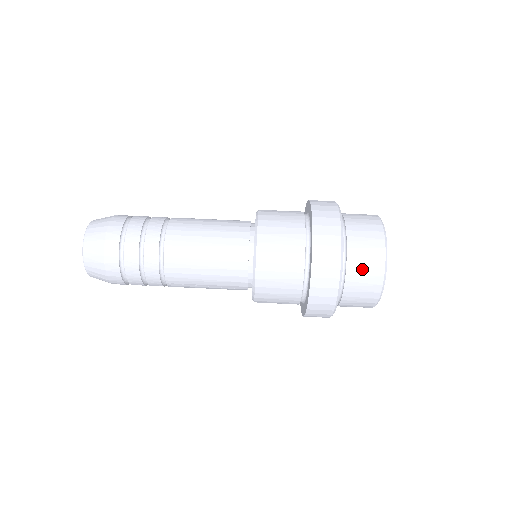
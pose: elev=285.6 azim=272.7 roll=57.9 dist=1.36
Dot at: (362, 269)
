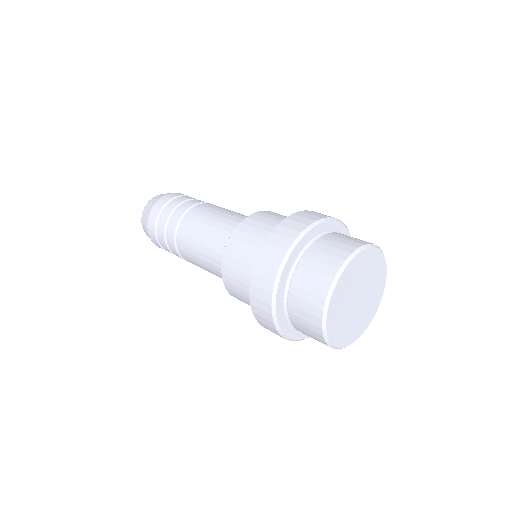
Dot at: (347, 237)
